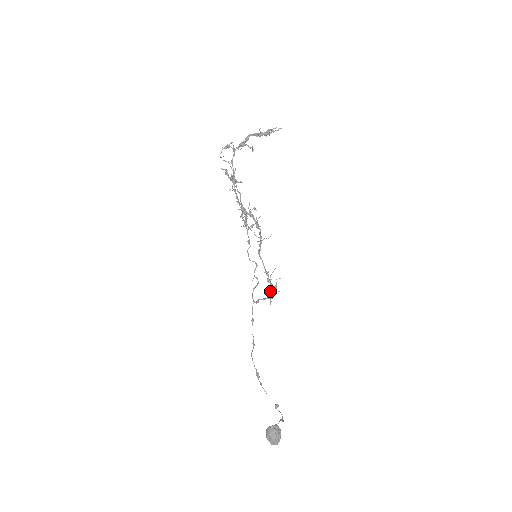
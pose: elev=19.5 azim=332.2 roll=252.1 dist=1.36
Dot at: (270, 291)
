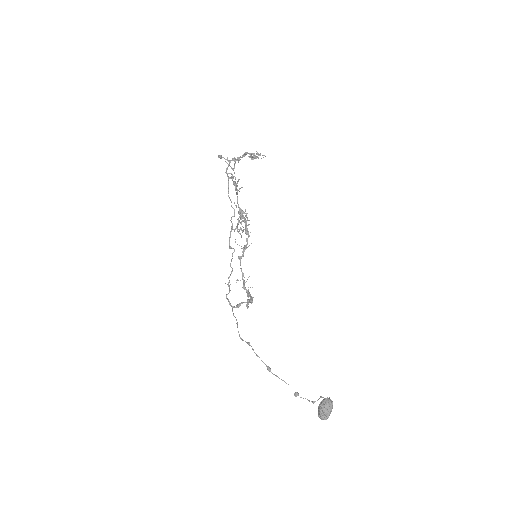
Dot at: (248, 296)
